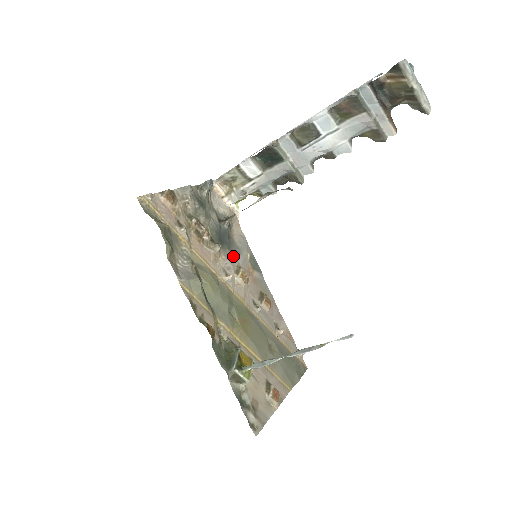
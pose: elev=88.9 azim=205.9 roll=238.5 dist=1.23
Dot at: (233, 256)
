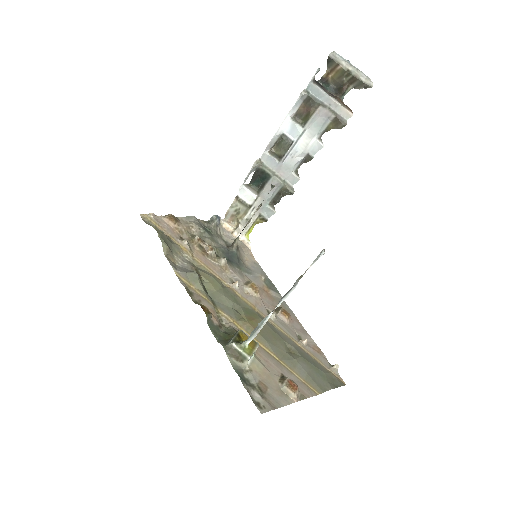
Dot at: (244, 274)
